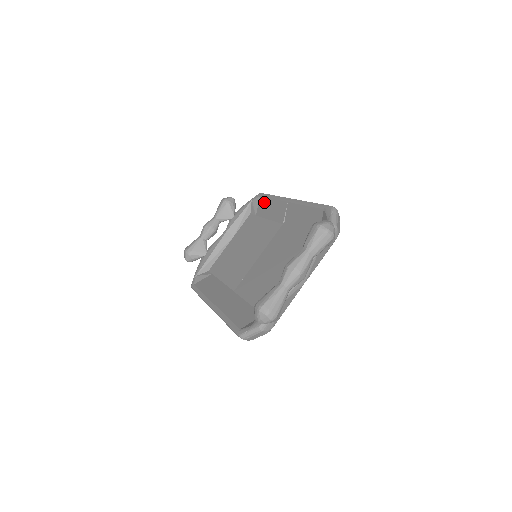
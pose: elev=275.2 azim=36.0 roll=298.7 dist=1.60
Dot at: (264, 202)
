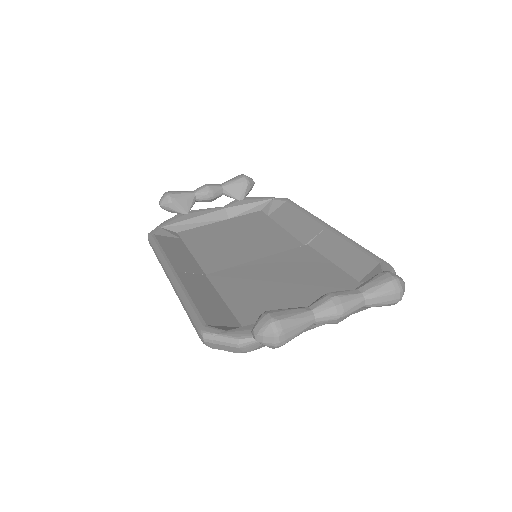
Dot at: (289, 209)
